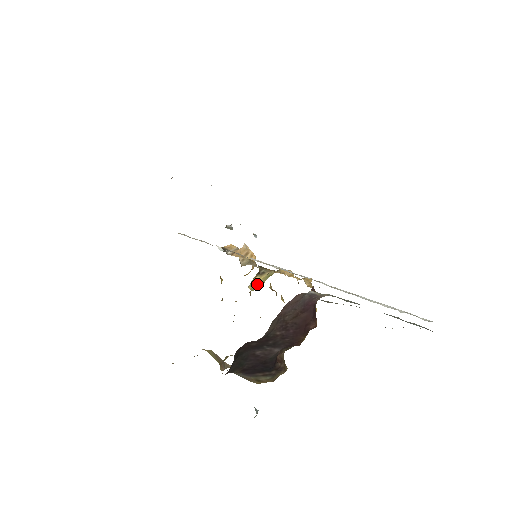
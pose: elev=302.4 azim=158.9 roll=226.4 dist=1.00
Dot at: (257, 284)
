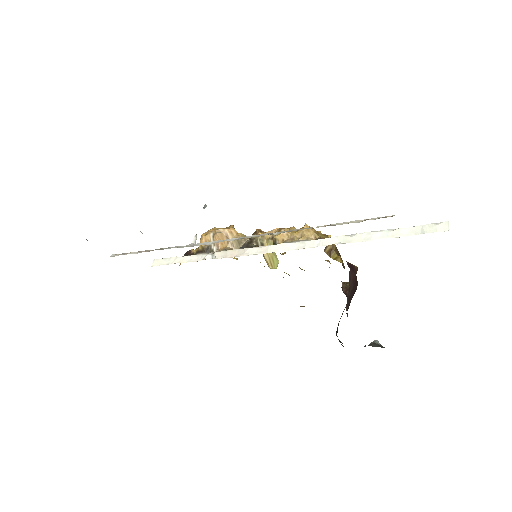
Dot at: (271, 260)
